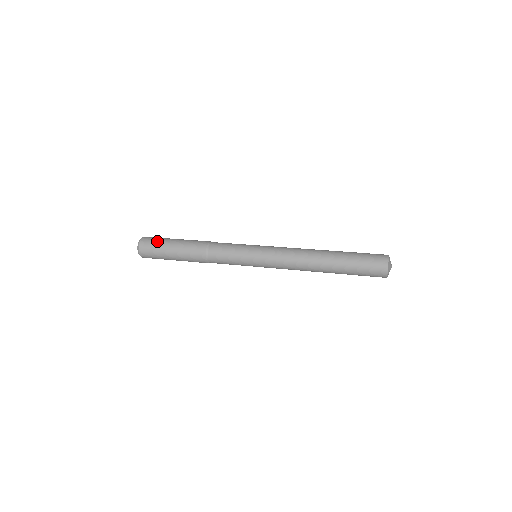
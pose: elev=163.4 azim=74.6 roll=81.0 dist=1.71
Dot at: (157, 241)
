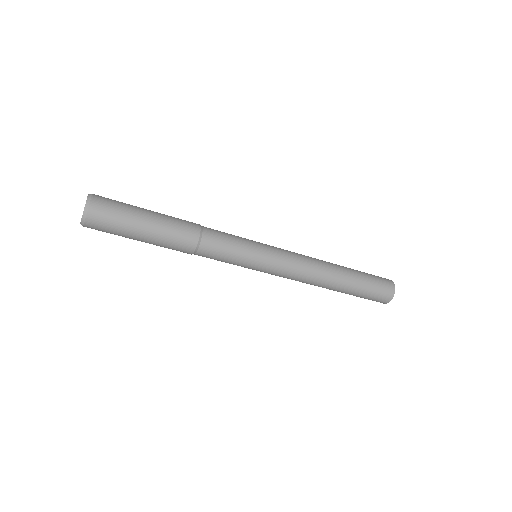
Dot at: occluded
